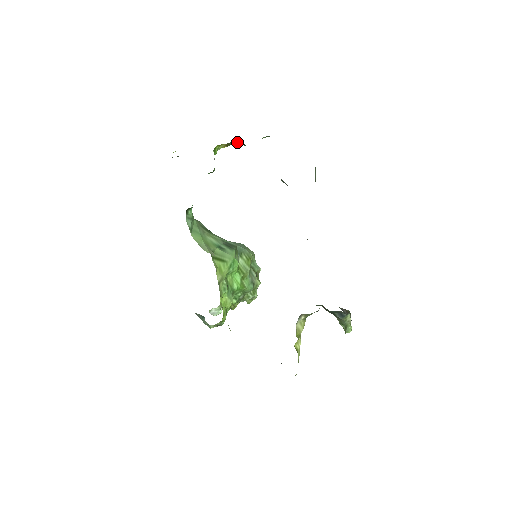
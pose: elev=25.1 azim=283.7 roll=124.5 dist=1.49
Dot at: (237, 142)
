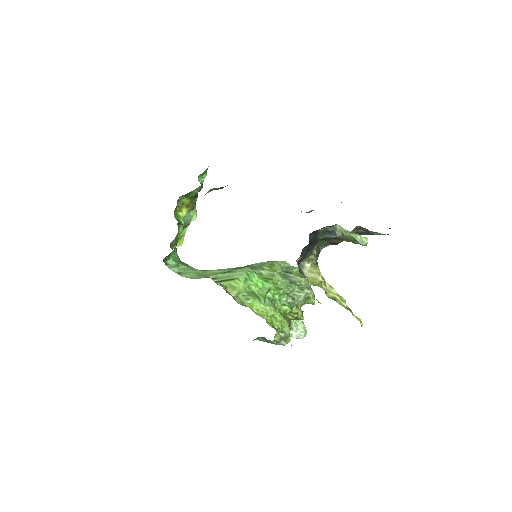
Dot at: (186, 199)
